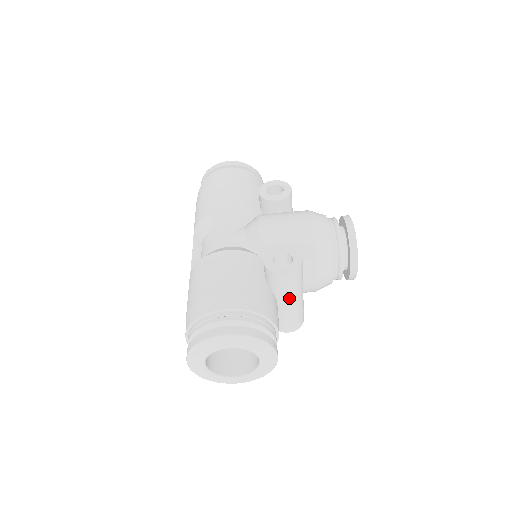
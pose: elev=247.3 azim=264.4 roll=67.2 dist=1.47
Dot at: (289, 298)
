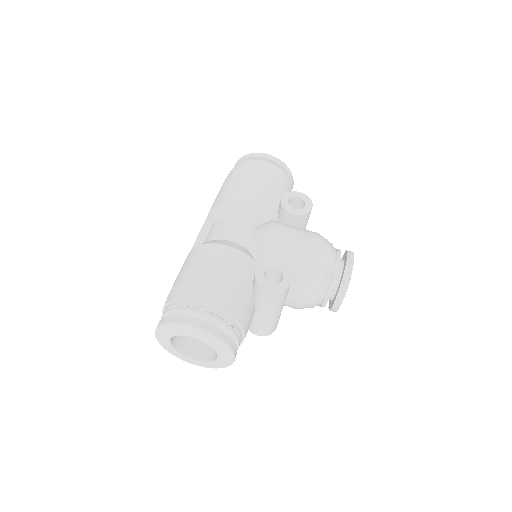
Dot at: (267, 310)
